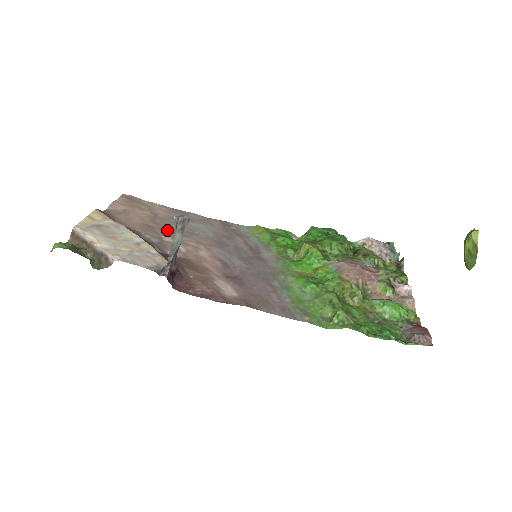
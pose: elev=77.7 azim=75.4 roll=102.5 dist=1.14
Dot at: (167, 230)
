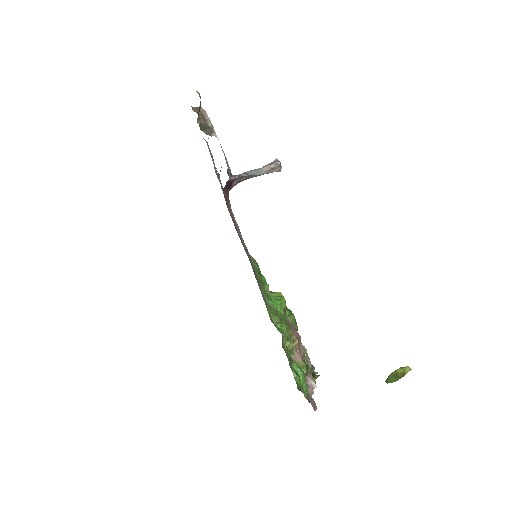
Dot at: occluded
